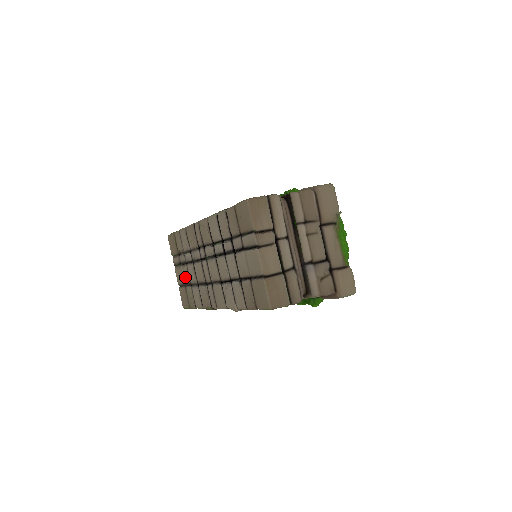
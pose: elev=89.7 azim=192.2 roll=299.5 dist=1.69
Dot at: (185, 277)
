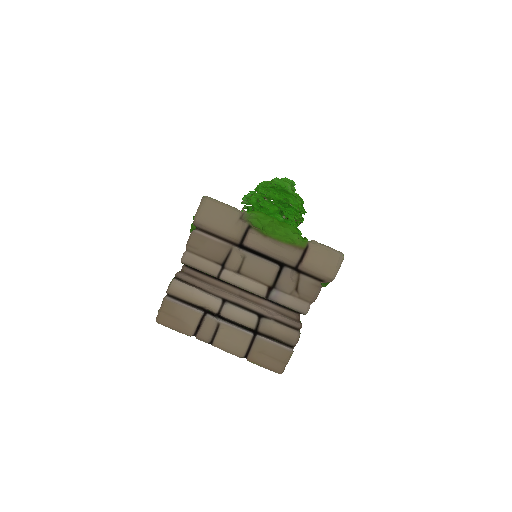
Dot at: occluded
